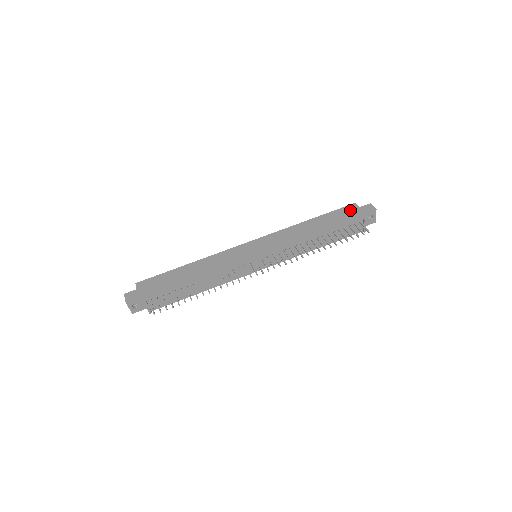
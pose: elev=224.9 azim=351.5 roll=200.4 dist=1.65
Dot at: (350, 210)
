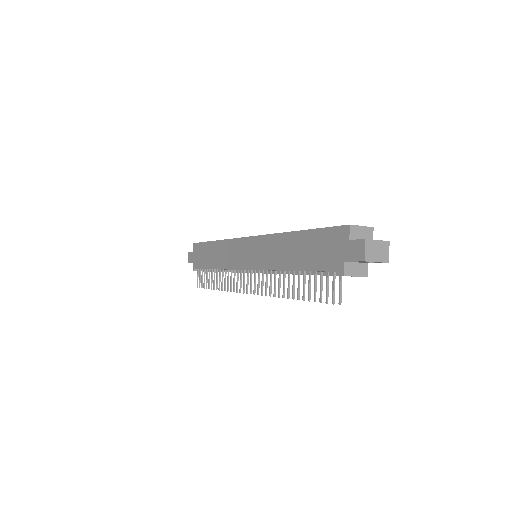
Dot at: (336, 240)
